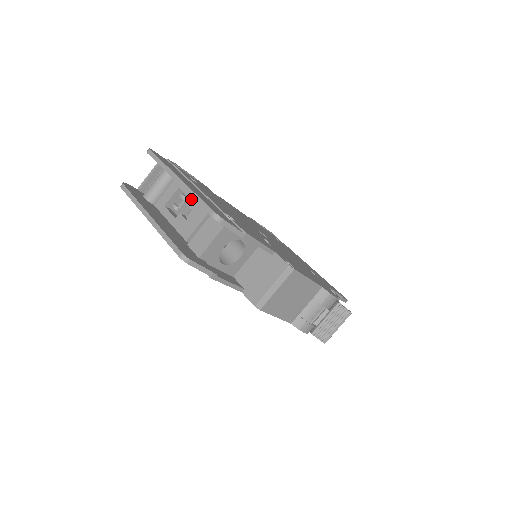
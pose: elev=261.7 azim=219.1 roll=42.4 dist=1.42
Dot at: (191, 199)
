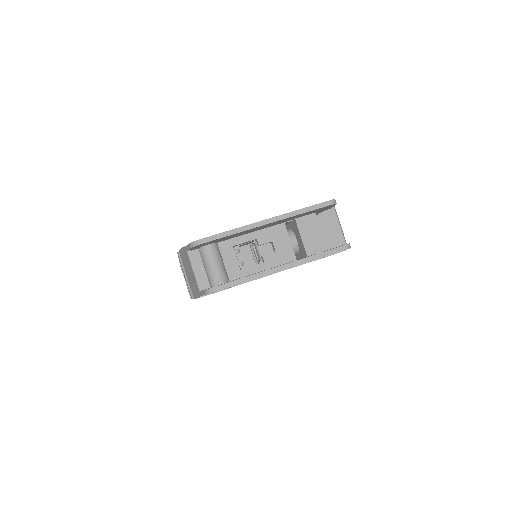
Dot at: (258, 238)
